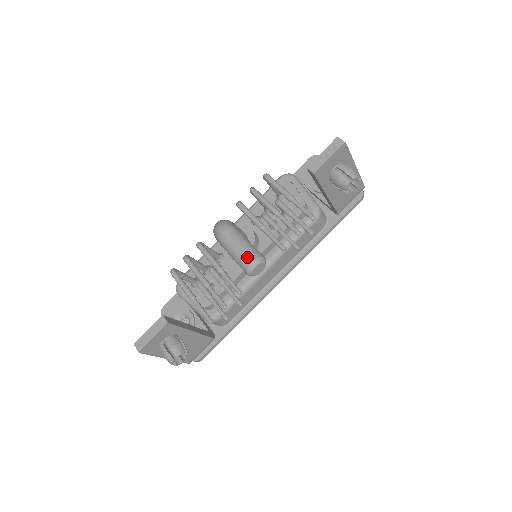
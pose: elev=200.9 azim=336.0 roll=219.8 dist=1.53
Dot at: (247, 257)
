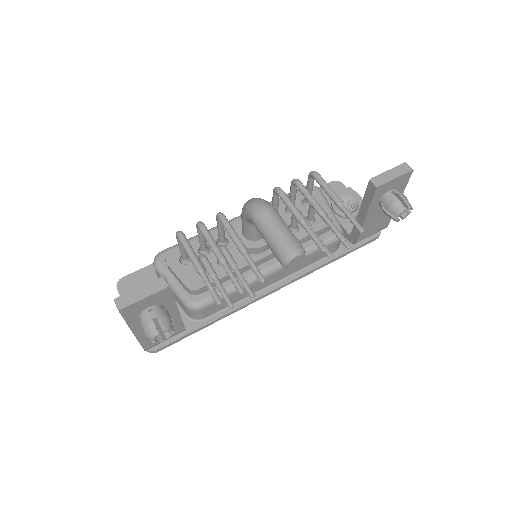
Dot at: (290, 243)
